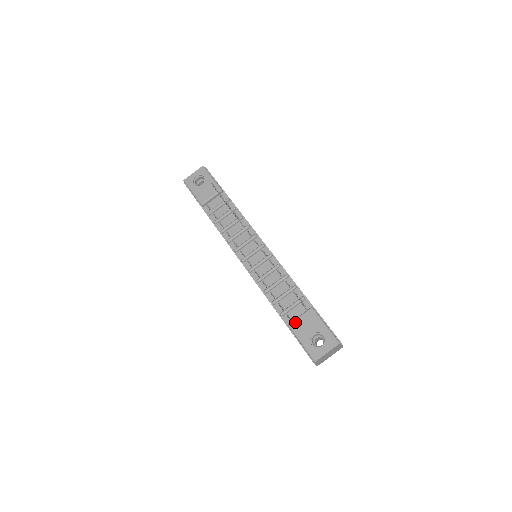
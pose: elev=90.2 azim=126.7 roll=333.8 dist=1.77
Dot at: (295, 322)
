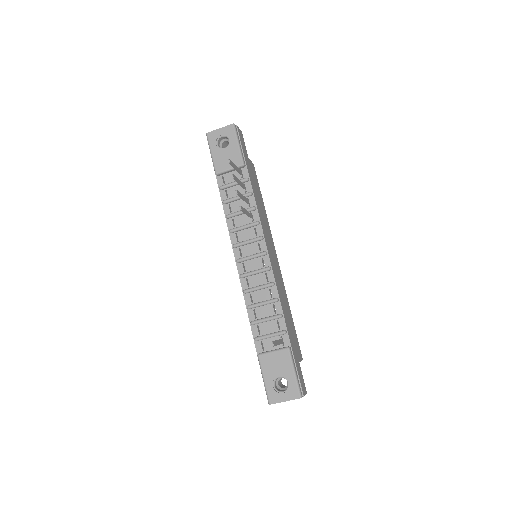
Dot at: (266, 355)
